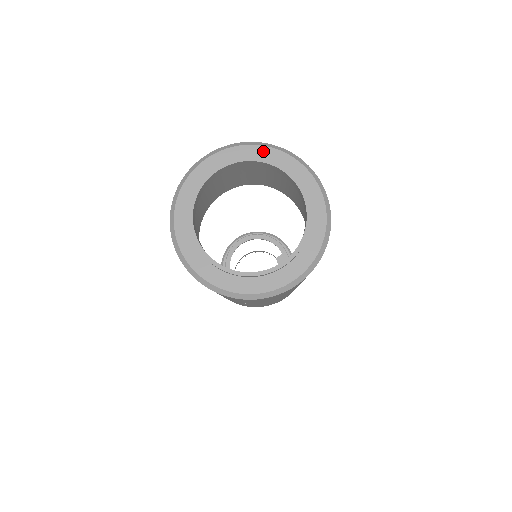
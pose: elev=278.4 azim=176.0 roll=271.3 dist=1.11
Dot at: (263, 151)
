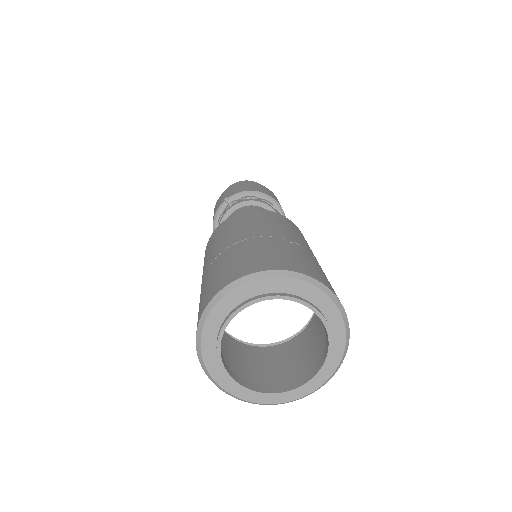
Dot at: (337, 319)
